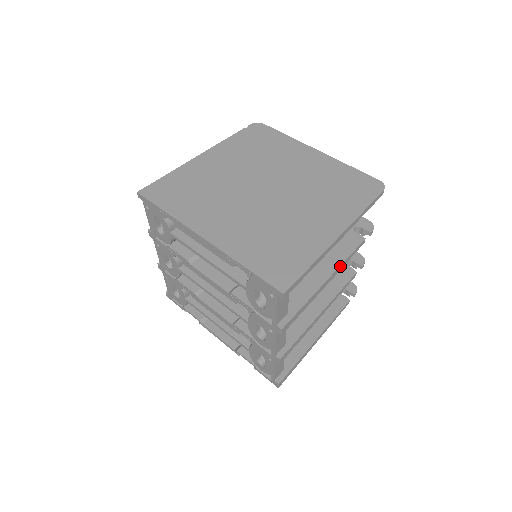
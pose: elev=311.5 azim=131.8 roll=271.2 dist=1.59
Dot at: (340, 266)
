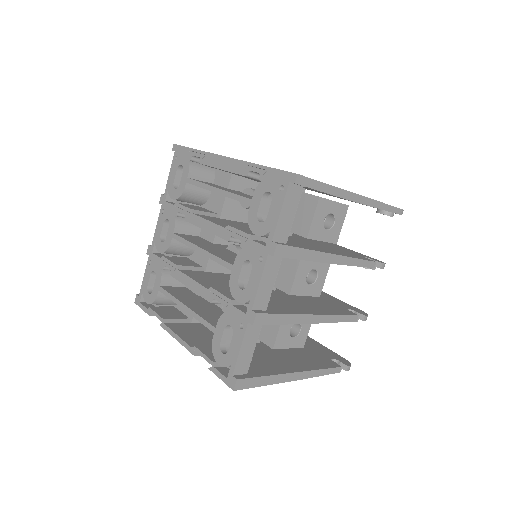
Dot at: (348, 258)
